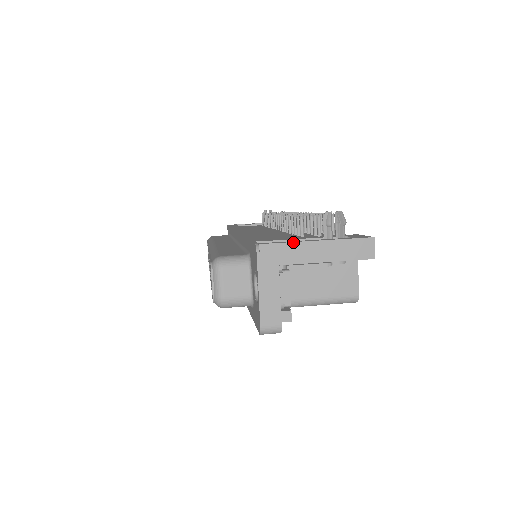
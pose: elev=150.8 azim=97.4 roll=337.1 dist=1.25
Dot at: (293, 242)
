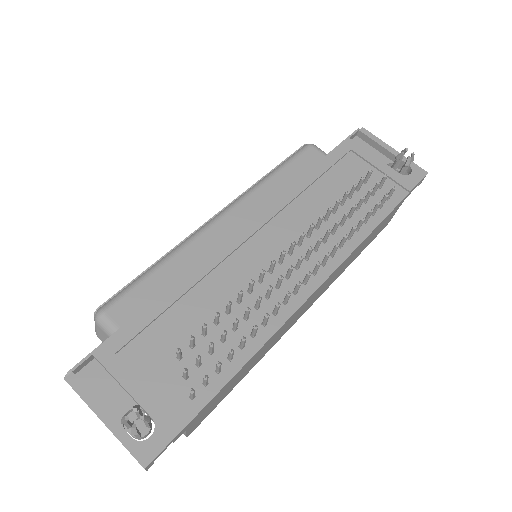
Dot at: (86, 403)
